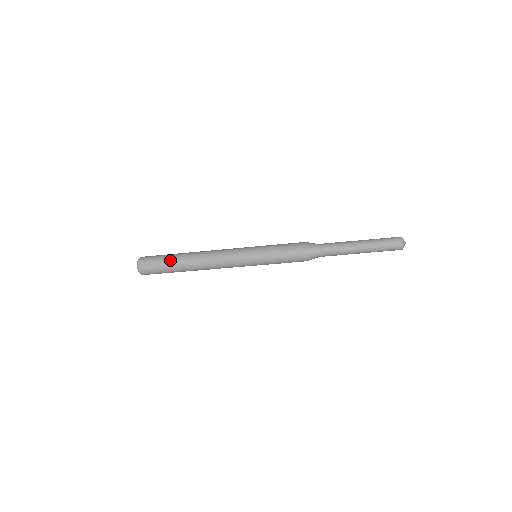
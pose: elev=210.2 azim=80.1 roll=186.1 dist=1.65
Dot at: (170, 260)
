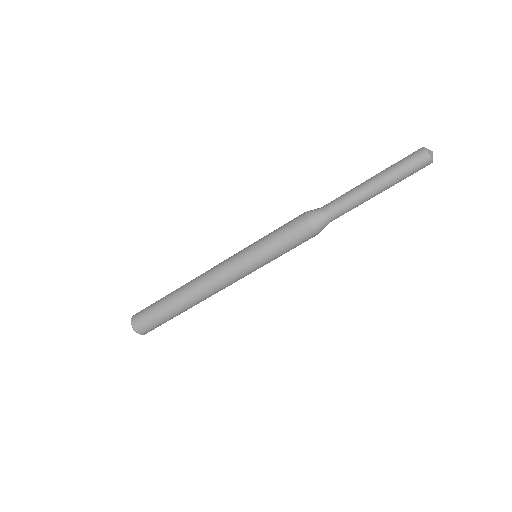
Dot at: (163, 307)
